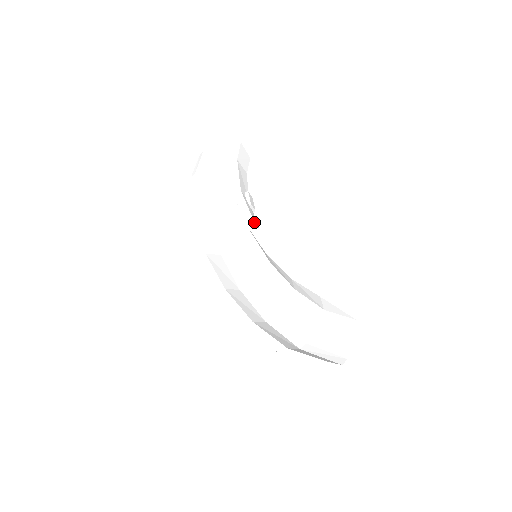
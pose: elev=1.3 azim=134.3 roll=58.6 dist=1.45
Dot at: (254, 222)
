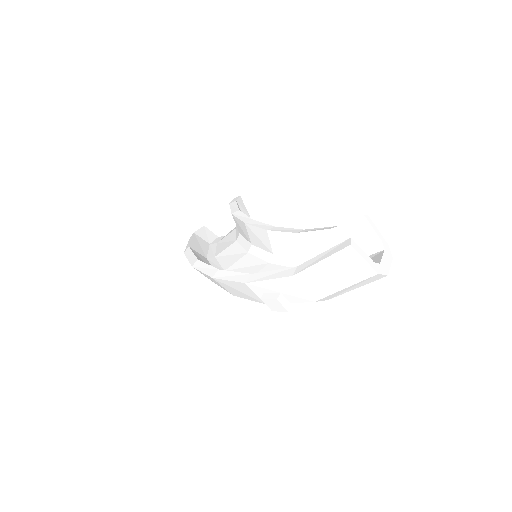
Dot at: occluded
